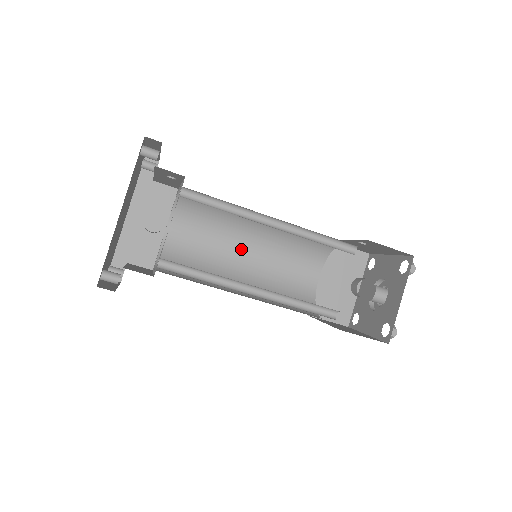
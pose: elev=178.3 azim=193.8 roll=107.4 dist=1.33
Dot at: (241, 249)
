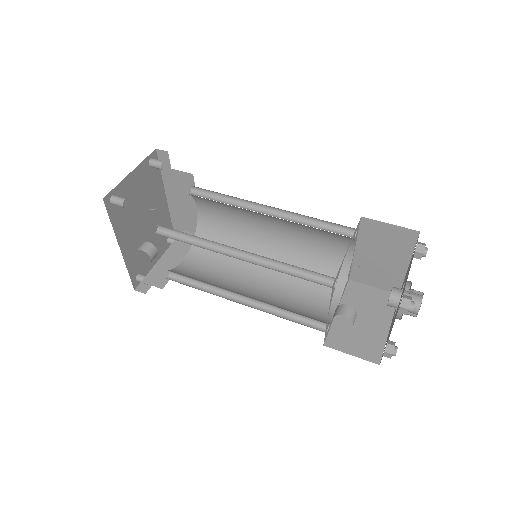
Dot at: (265, 225)
